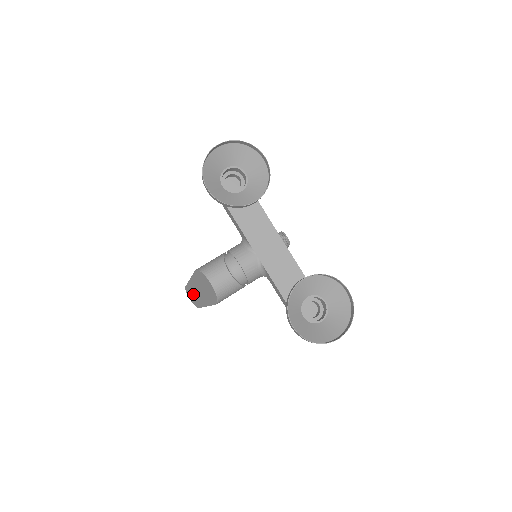
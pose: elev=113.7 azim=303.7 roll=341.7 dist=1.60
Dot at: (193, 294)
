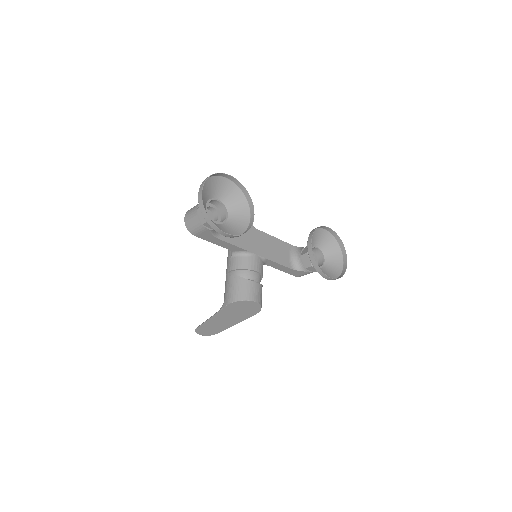
Dot at: (211, 327)
